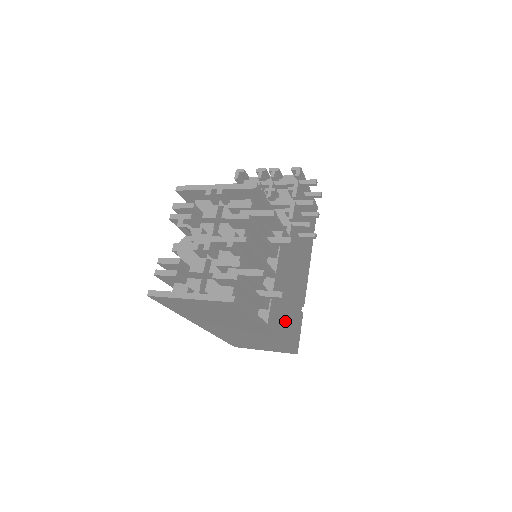
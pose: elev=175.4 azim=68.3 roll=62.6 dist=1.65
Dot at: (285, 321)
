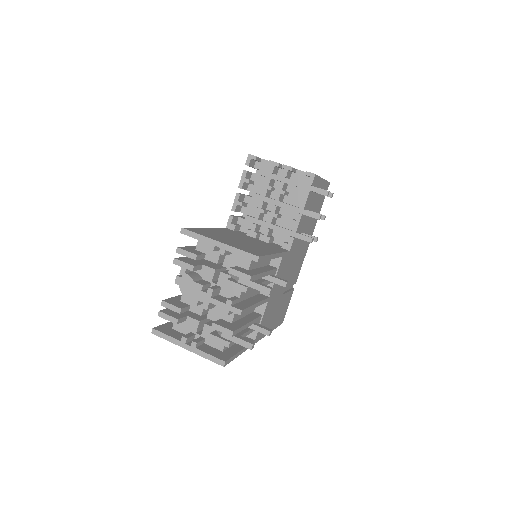
Dot at: (273, 317)
